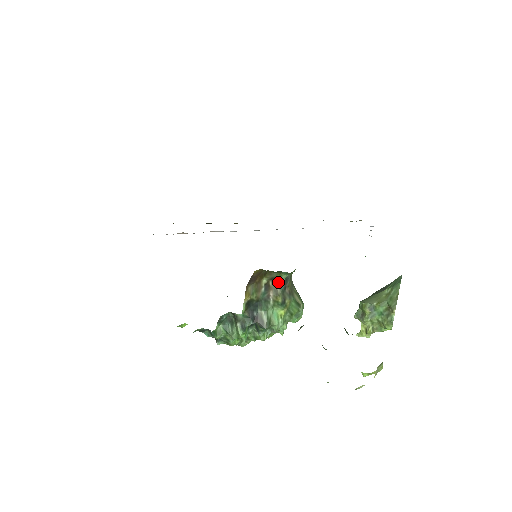
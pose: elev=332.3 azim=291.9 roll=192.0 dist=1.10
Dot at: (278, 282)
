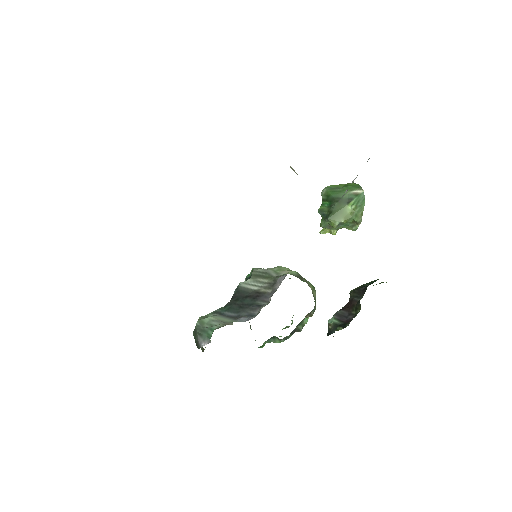
Dot at: (312, 311)
